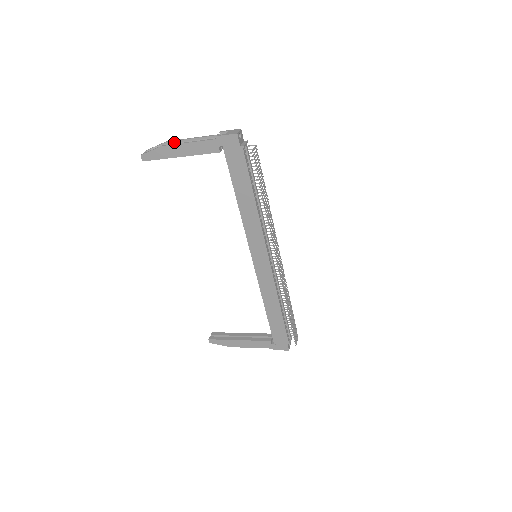
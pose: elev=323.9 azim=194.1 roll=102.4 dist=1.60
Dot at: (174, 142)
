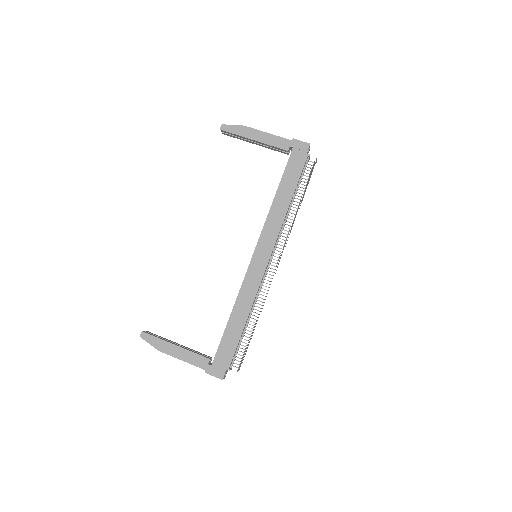
Dot at: occluded
